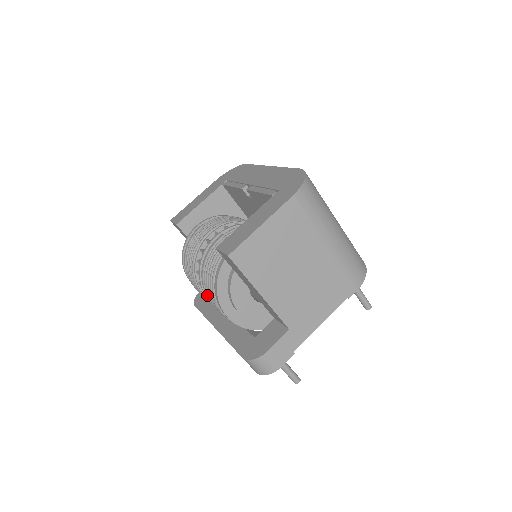
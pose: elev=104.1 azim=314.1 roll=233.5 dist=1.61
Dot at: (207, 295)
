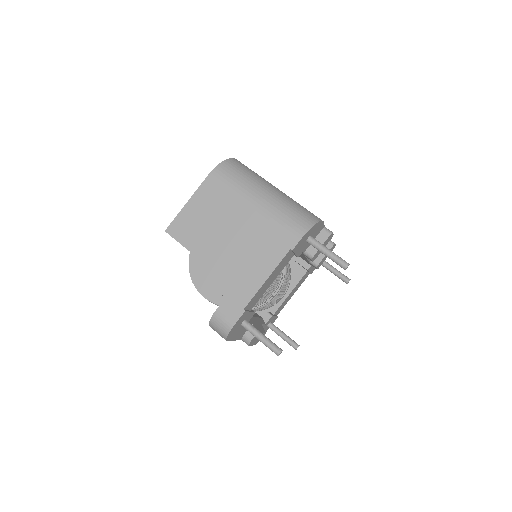
Dot at: occluded
